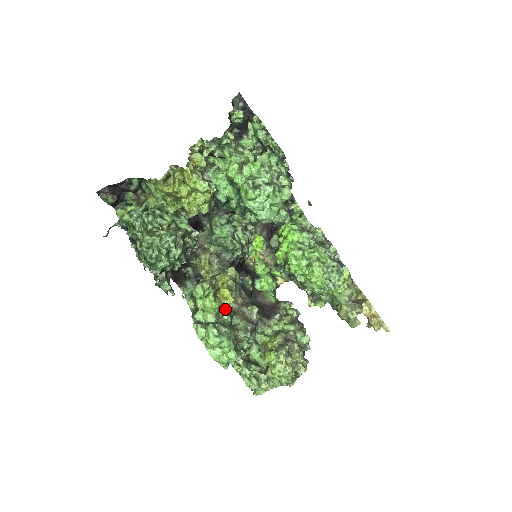
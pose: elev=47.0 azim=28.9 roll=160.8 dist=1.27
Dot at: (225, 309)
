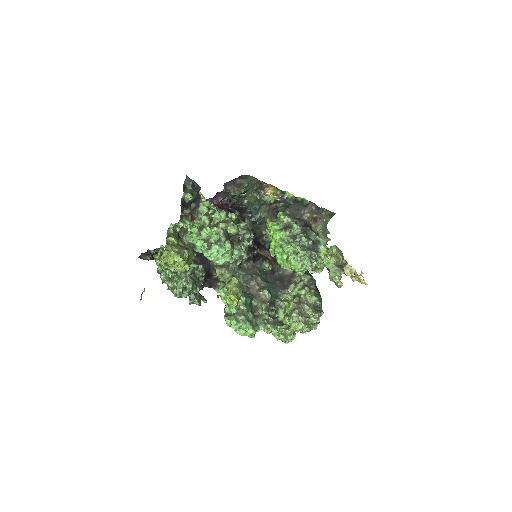
Dot at: (236, 306)
